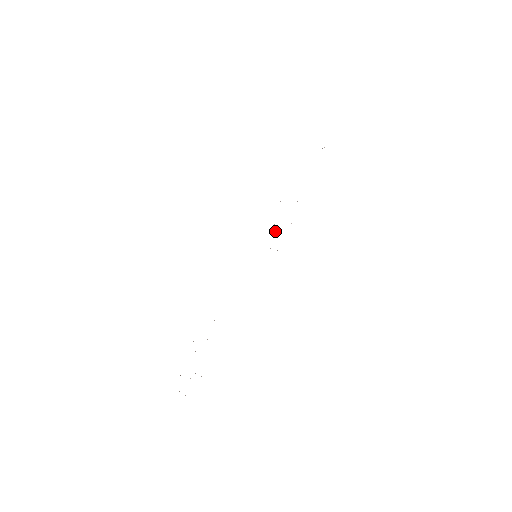
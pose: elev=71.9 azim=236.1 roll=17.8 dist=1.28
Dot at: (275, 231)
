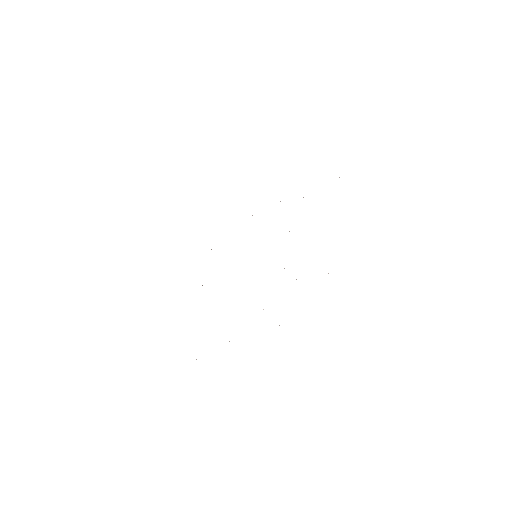
Dot at: occluded
